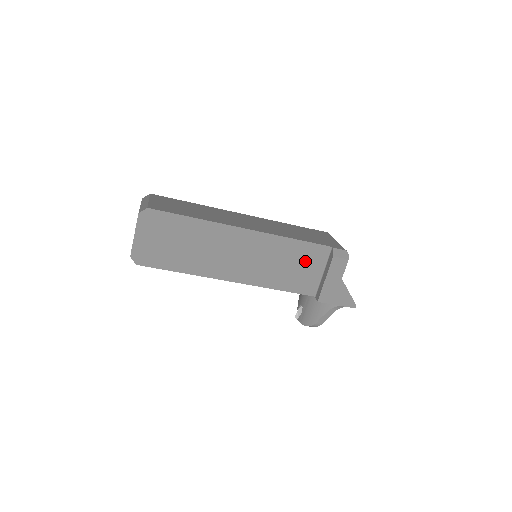
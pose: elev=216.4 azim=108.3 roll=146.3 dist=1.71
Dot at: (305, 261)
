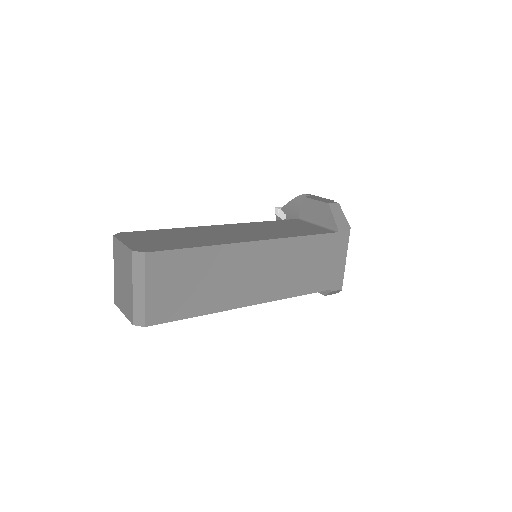
Dot at: occluded
